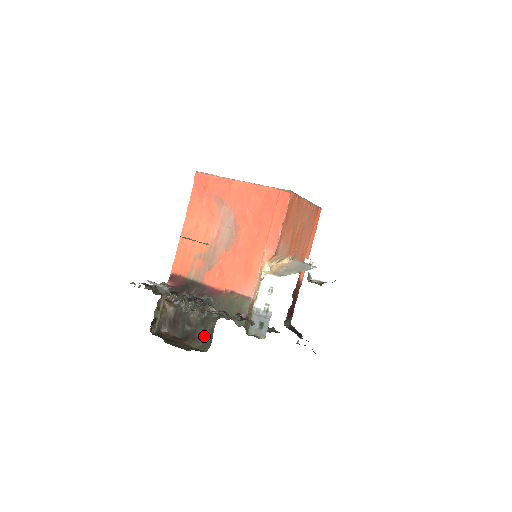
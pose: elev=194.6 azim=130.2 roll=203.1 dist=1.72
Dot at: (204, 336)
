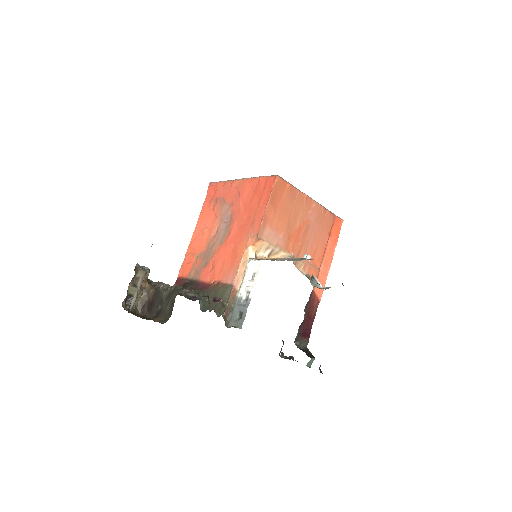
Dot at: (167, 309)
